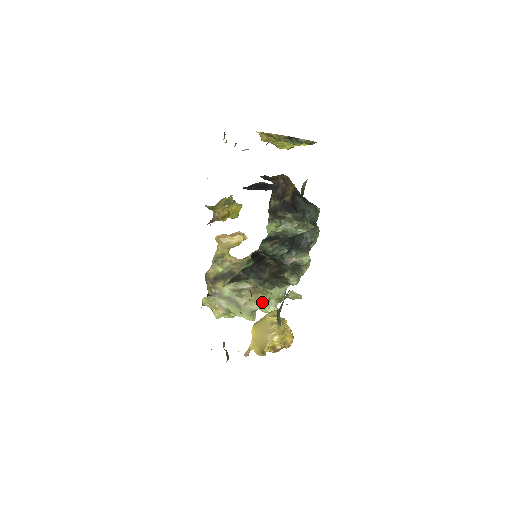
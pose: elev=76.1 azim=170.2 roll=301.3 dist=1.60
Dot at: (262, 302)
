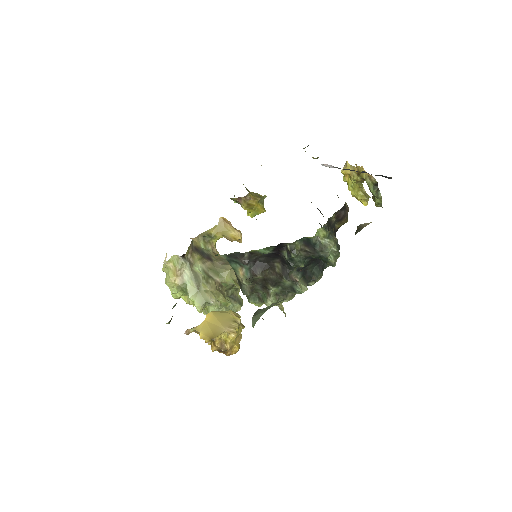
Dot at: (218, 302)
